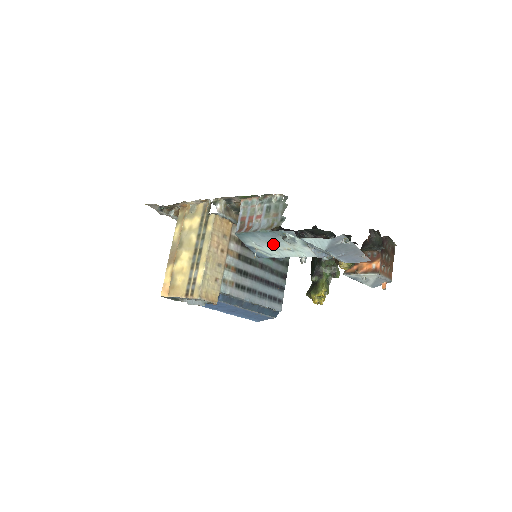
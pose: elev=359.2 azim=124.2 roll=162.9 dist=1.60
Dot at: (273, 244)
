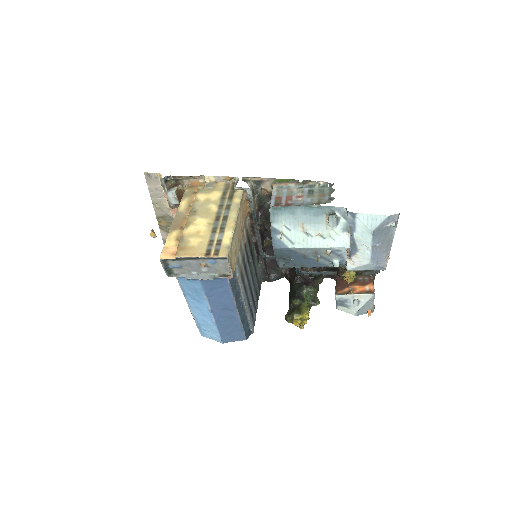
Dot at: (307, 227)
